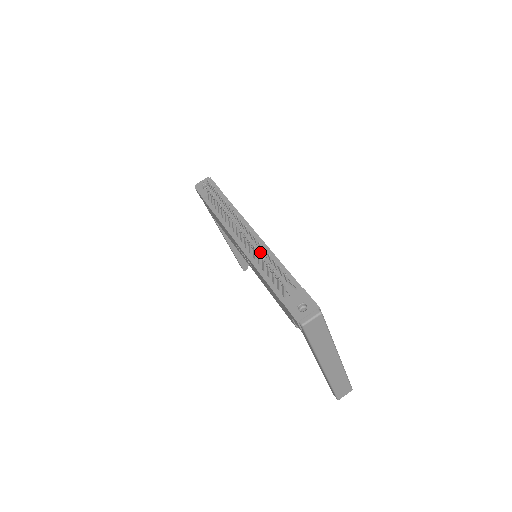
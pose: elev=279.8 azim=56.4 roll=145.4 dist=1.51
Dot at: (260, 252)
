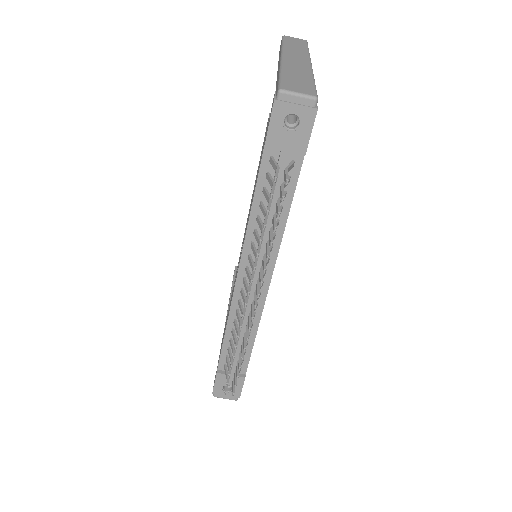
Dot at: (247, 316)
